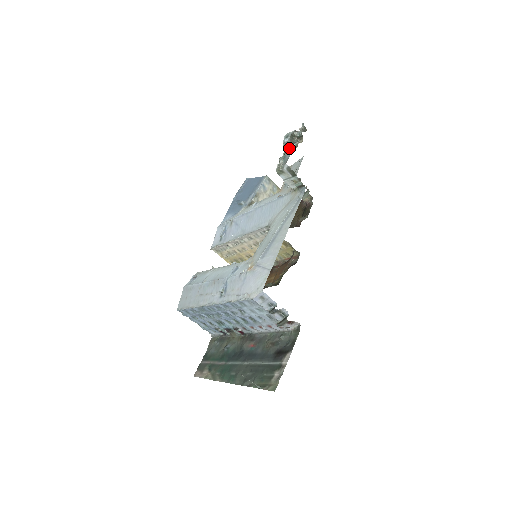
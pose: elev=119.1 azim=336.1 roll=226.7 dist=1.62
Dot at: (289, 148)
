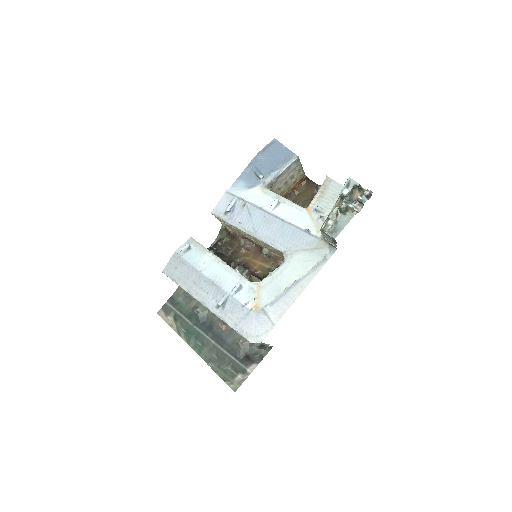
Dot at: (344, 209)
